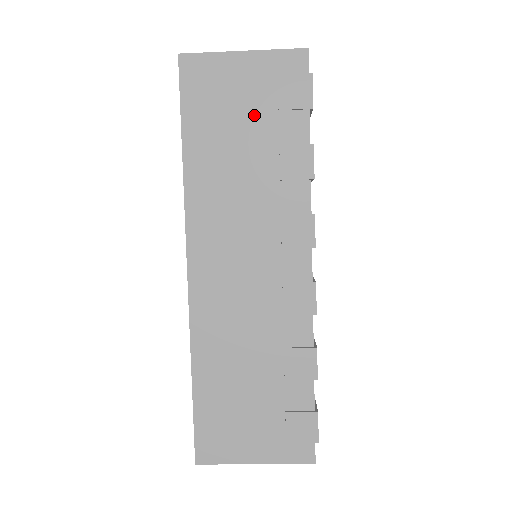
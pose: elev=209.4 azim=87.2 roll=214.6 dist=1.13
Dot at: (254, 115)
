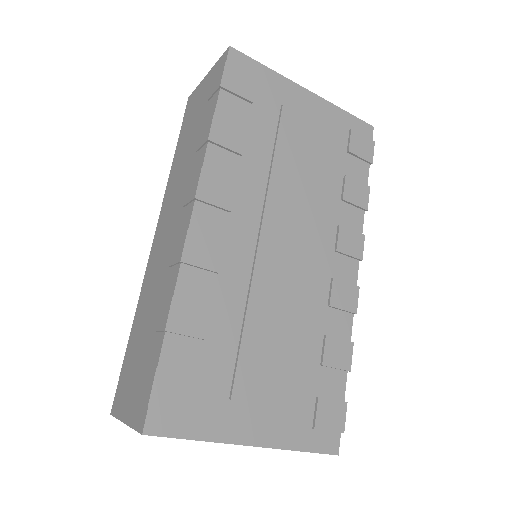
Dot at: (200, 112)
